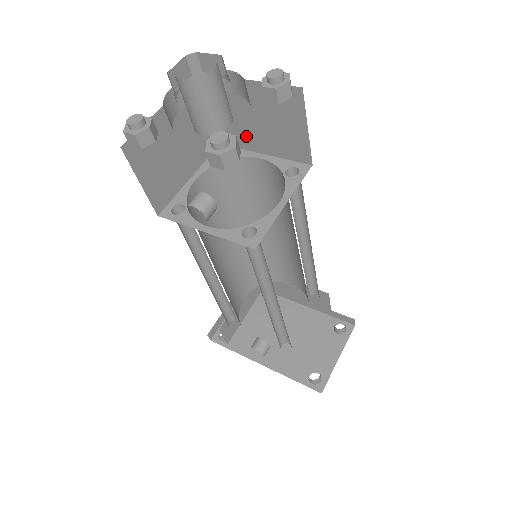
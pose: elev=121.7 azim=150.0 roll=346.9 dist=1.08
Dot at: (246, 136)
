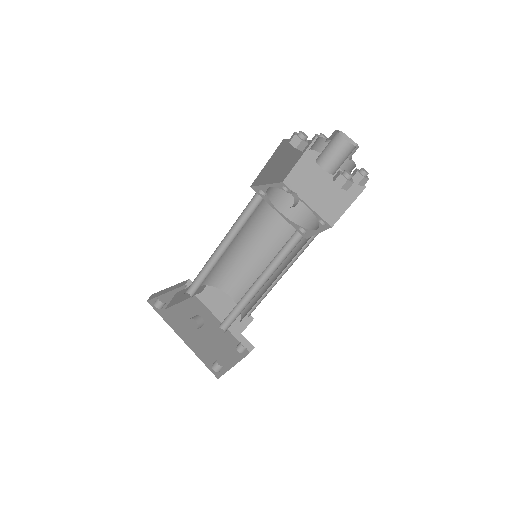
Dot at: (306, 189)
